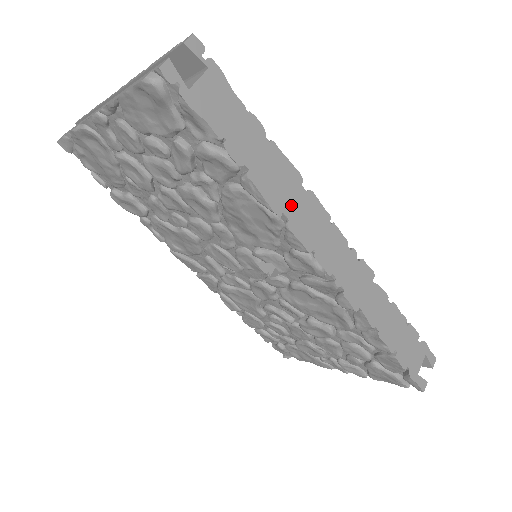
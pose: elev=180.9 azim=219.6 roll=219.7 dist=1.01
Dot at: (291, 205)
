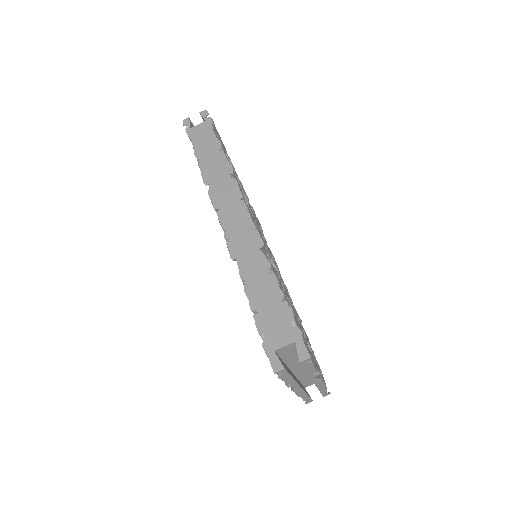
Dot at: (217, 182)
